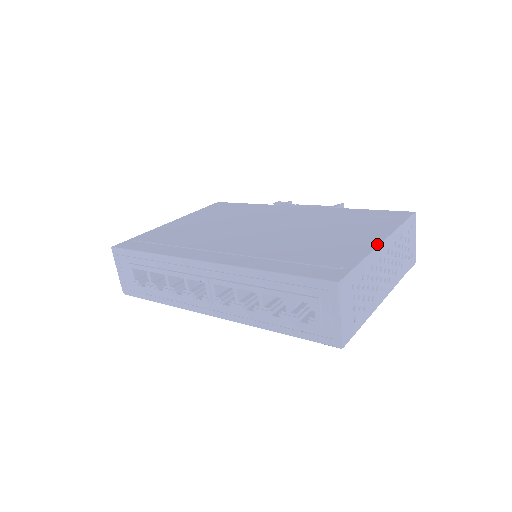
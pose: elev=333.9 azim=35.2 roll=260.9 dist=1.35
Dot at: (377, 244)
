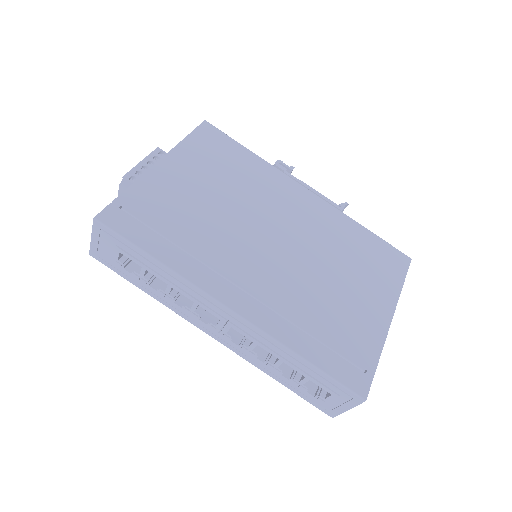
Dot at: (388, 326)
